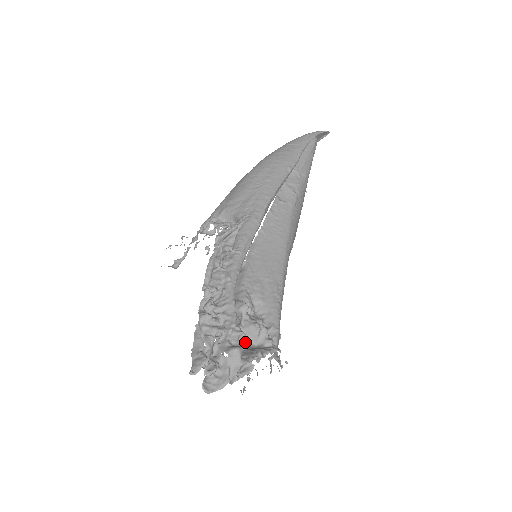
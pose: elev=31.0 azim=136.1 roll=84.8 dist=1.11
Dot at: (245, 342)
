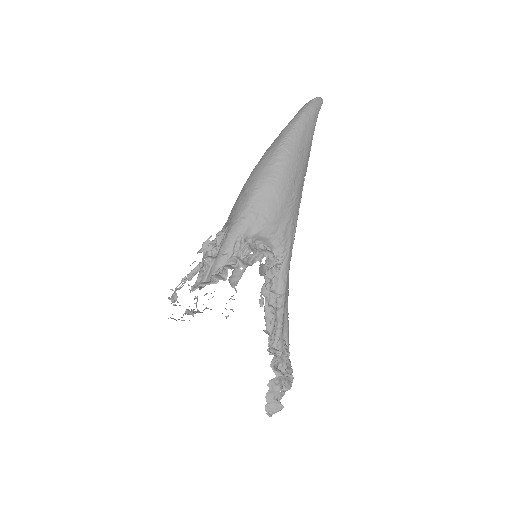
Dot at: occluded
